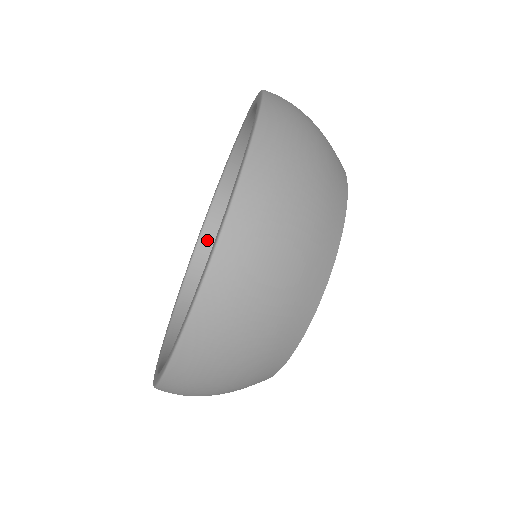
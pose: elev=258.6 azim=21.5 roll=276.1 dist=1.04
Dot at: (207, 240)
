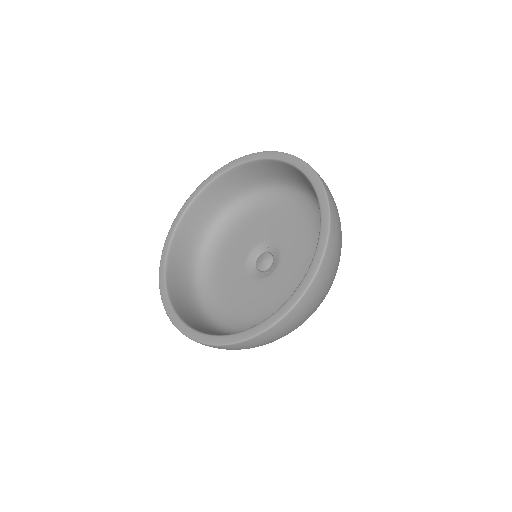
Dot at: (180, 312)
